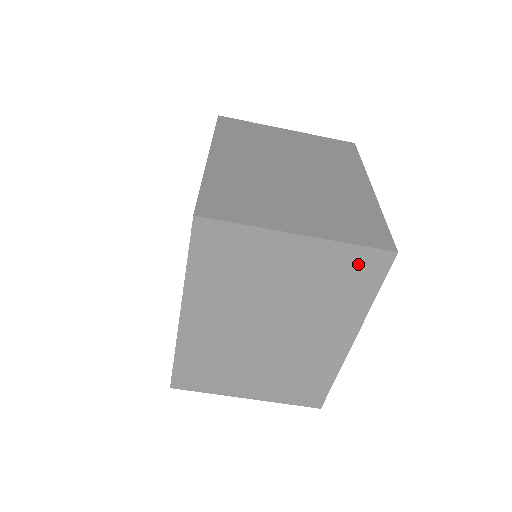
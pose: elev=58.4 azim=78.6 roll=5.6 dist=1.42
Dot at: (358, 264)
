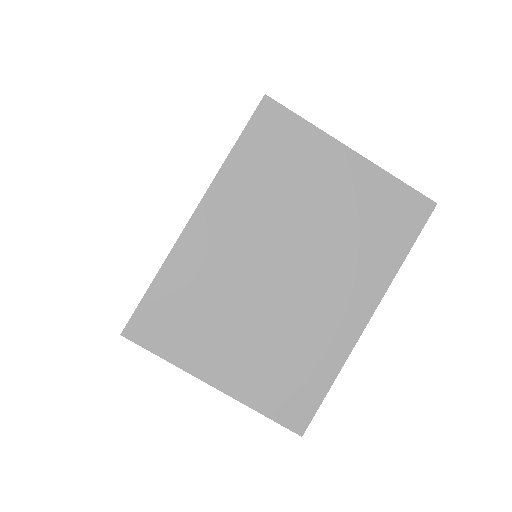
Dot at: (399, 206)
